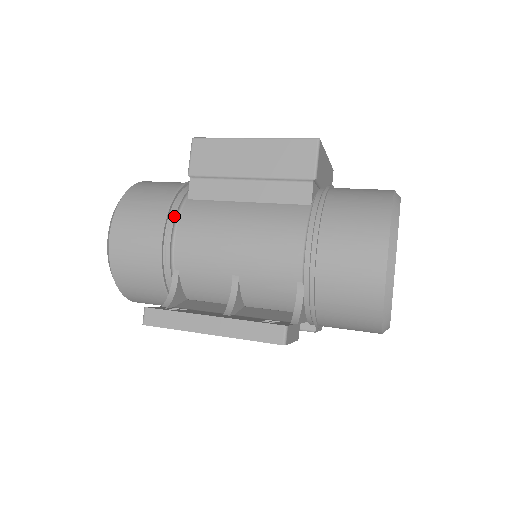
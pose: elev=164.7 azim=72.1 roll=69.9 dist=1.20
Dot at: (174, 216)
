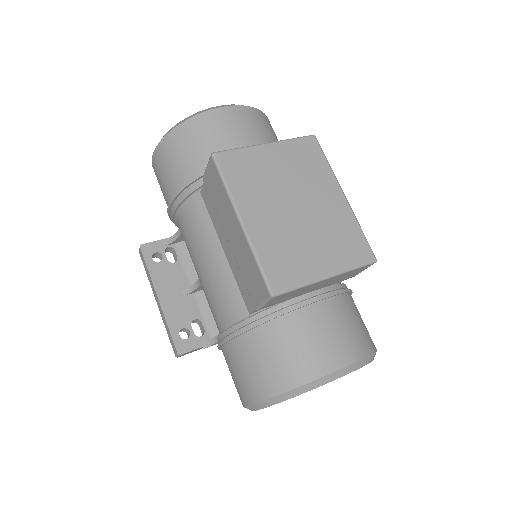
Dot at: (179, 202)
